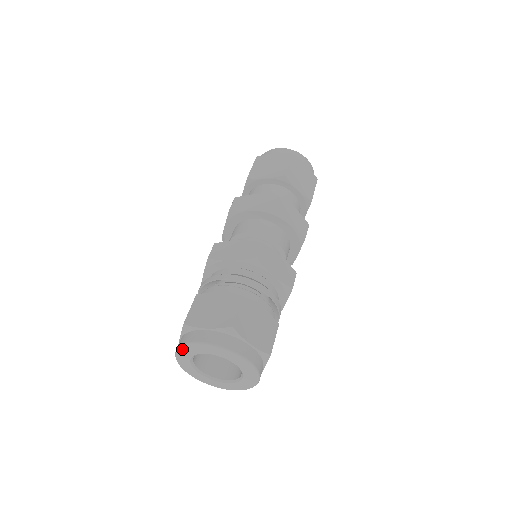
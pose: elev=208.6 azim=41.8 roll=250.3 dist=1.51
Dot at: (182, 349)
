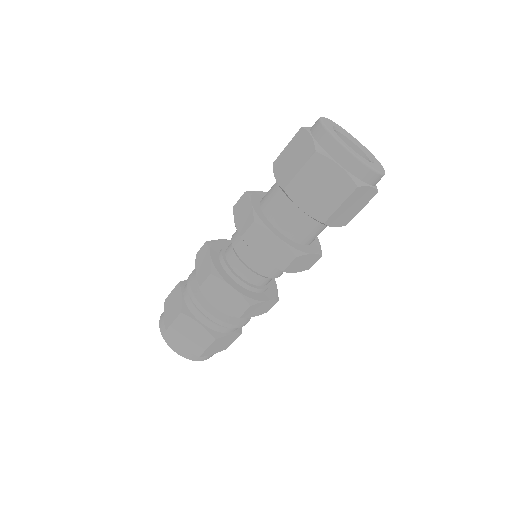
Dot at: occluded
